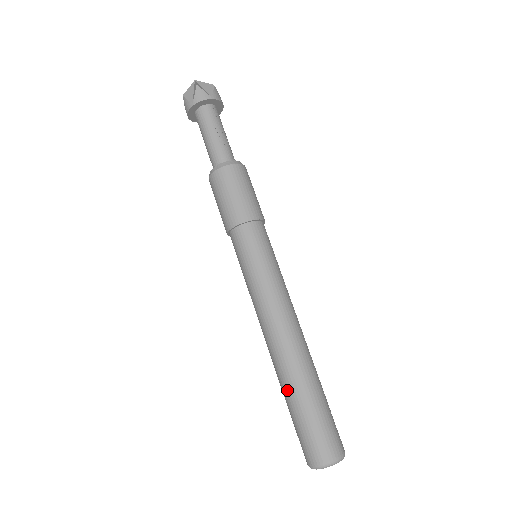
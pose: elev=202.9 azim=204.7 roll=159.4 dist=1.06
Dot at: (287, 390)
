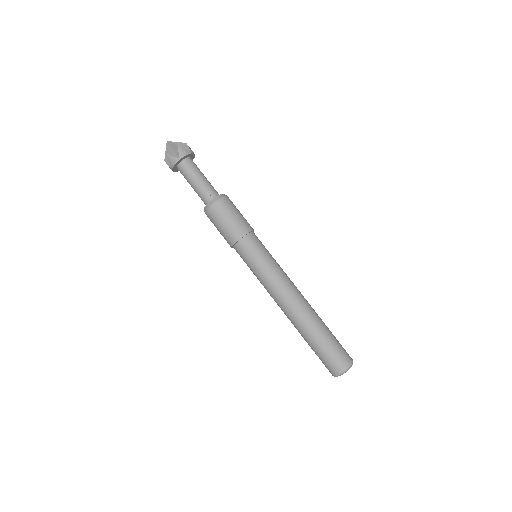
Dot at: (303, 337)
